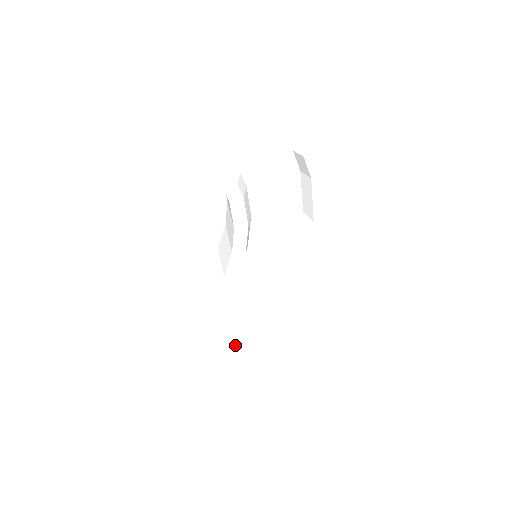
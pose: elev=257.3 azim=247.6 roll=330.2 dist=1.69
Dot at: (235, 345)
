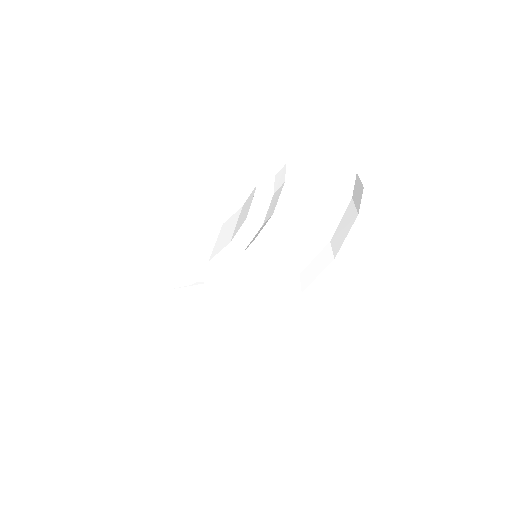
Dot at: (186, 329)
